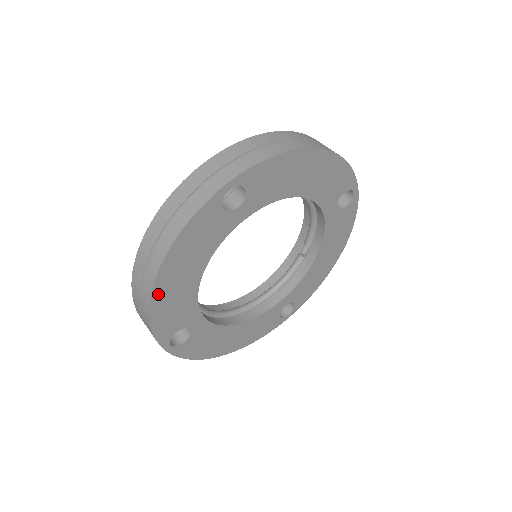
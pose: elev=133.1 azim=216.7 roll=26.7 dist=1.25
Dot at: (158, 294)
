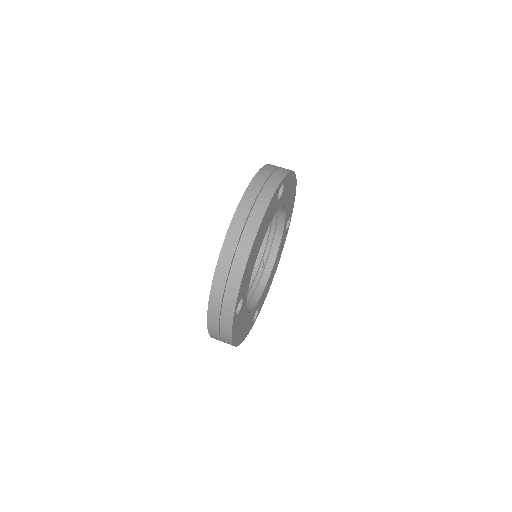
Dot at: (251, 252)
